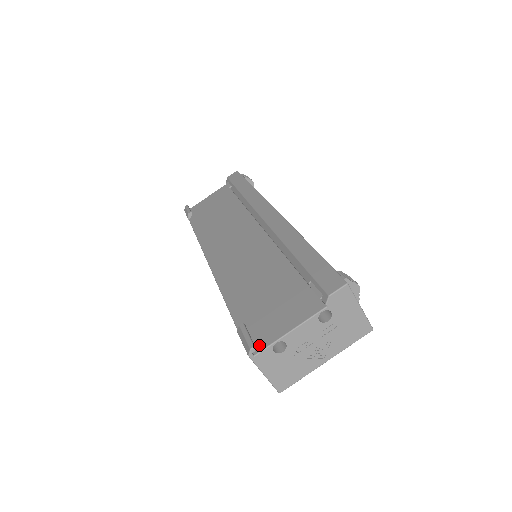
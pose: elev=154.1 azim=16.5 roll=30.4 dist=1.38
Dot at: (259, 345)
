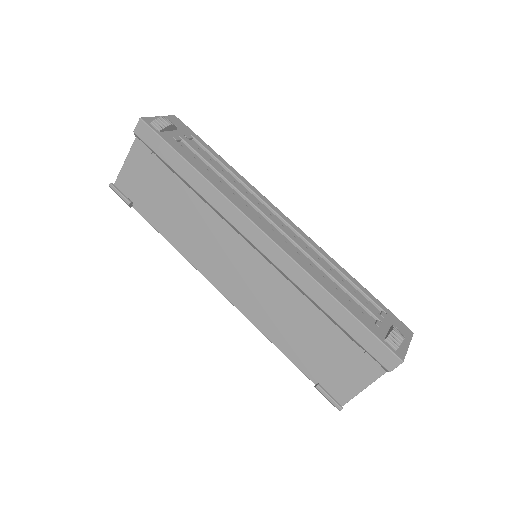
Dot at: (341, 399)
